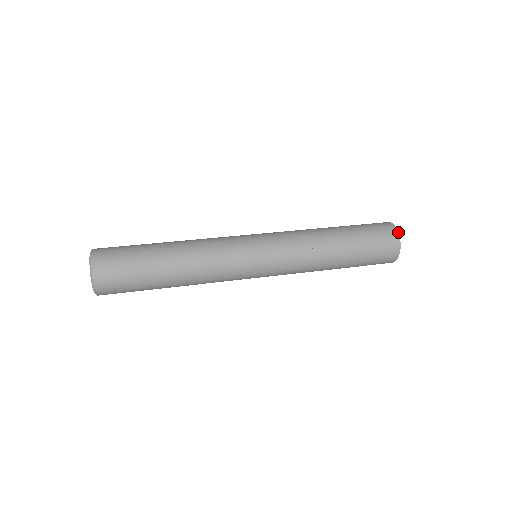
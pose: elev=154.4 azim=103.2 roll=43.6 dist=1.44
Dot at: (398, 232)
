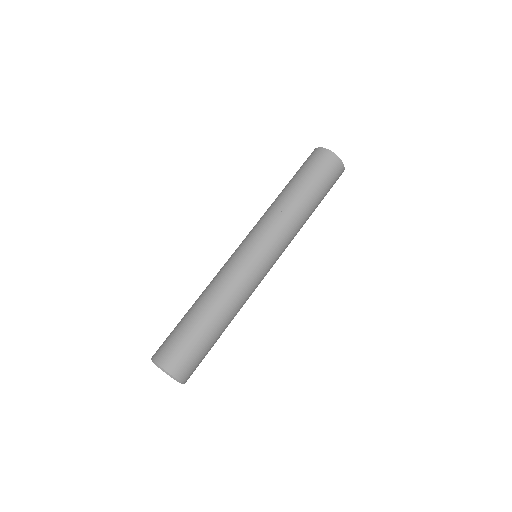
Dot at: (326, 149)
